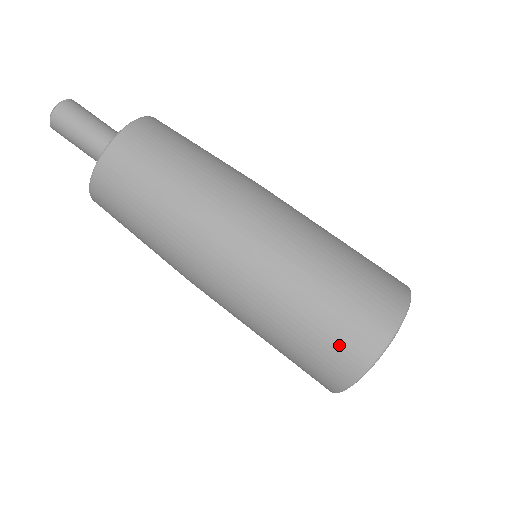
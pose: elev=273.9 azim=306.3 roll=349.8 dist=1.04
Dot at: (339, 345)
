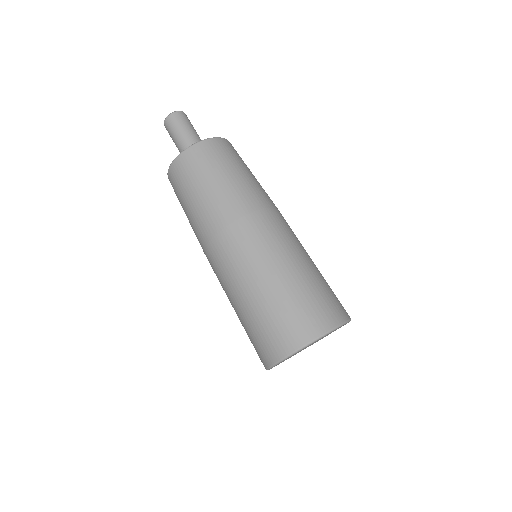
Dot at: (316, 307)
